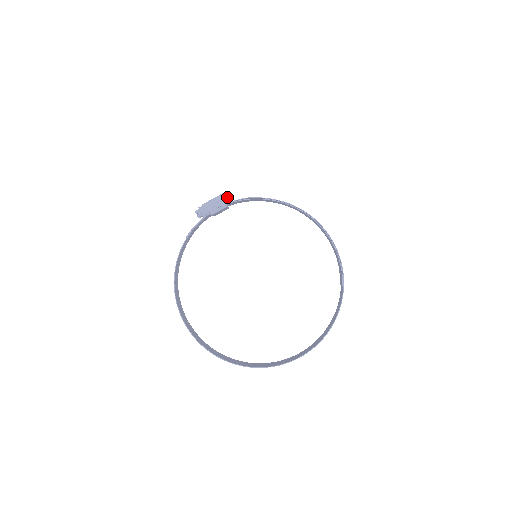
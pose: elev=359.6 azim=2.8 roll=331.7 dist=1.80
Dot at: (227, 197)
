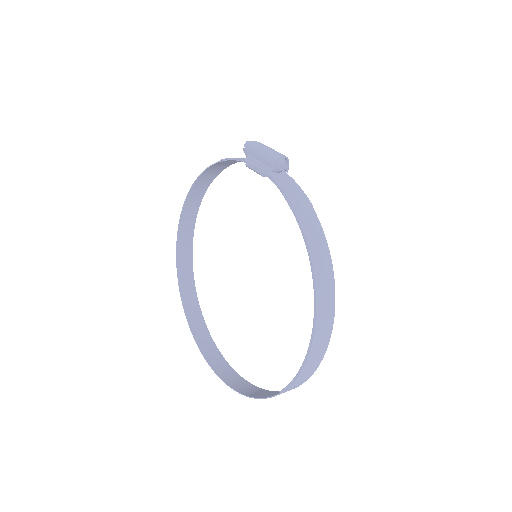
Dot at: (273, 166)
